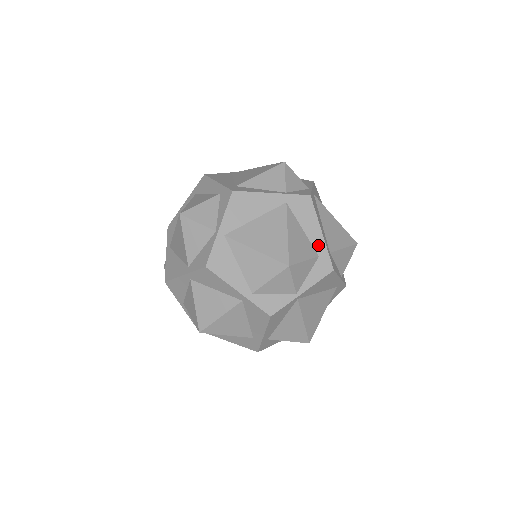
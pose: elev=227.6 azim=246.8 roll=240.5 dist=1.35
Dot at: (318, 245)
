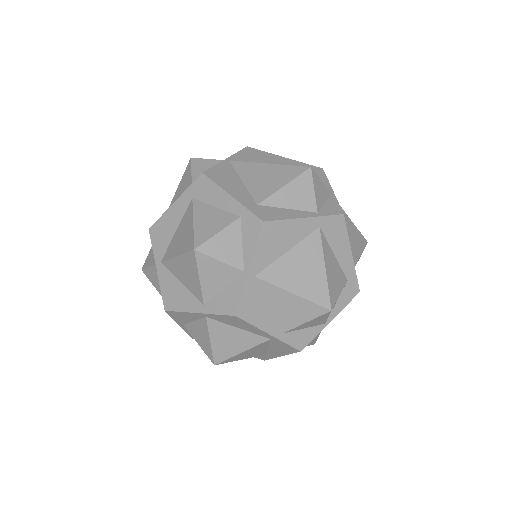
Dot at: (348, 269)
